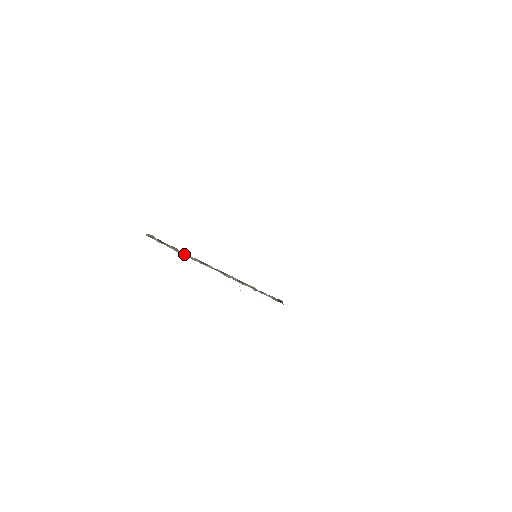
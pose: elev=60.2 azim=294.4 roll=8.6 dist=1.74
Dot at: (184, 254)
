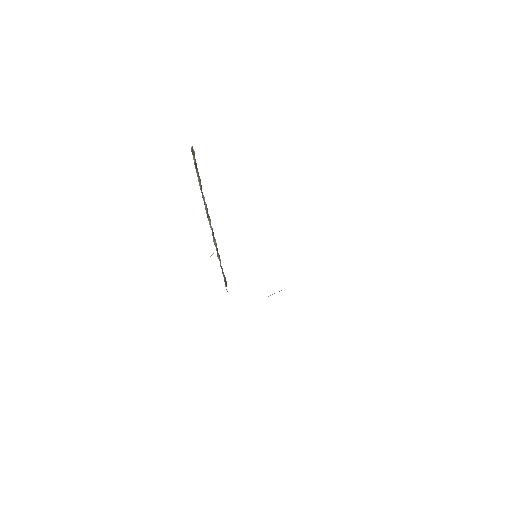
Dot at: occluded
